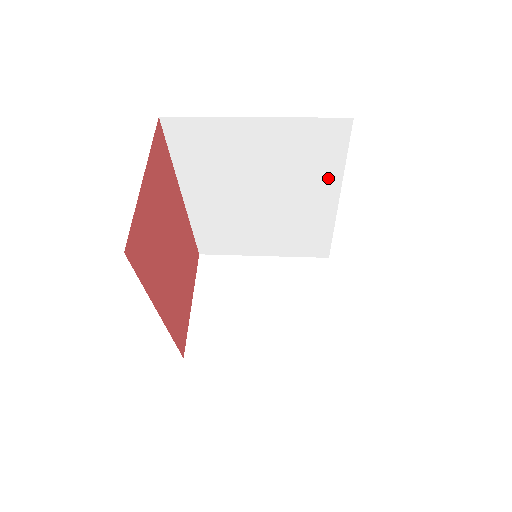
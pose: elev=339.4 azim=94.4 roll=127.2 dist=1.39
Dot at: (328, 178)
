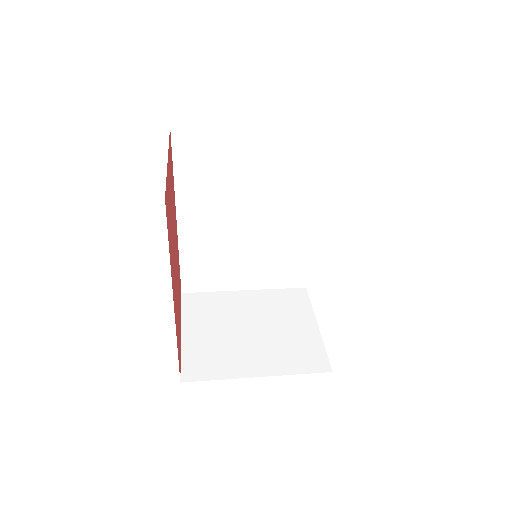
Dot at: (310, 191)
